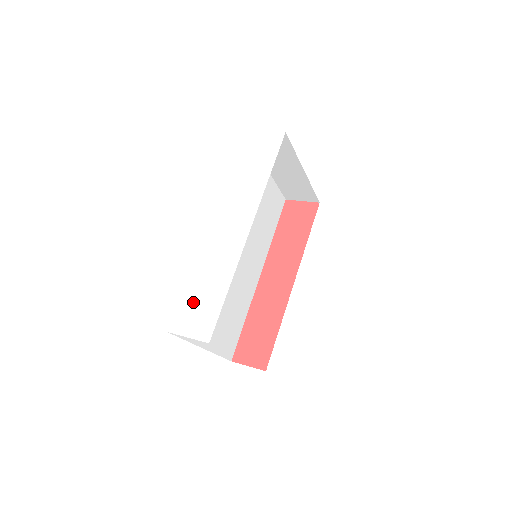
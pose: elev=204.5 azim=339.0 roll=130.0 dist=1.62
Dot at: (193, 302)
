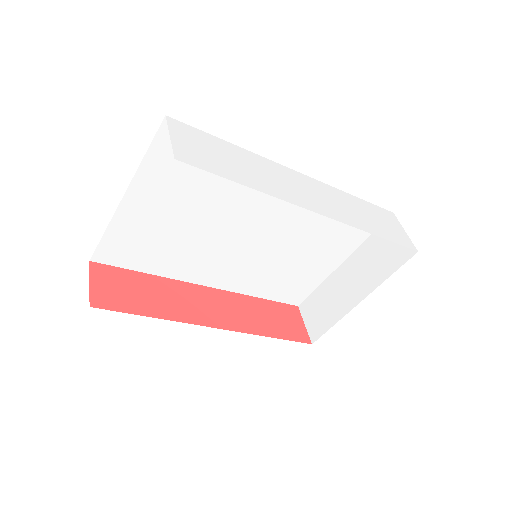
Dot at: (214, 147)
